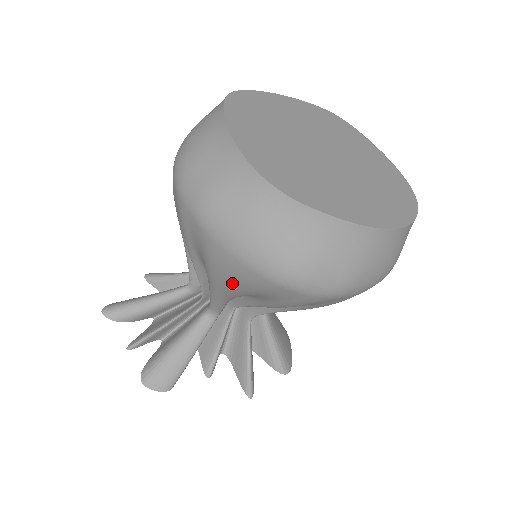
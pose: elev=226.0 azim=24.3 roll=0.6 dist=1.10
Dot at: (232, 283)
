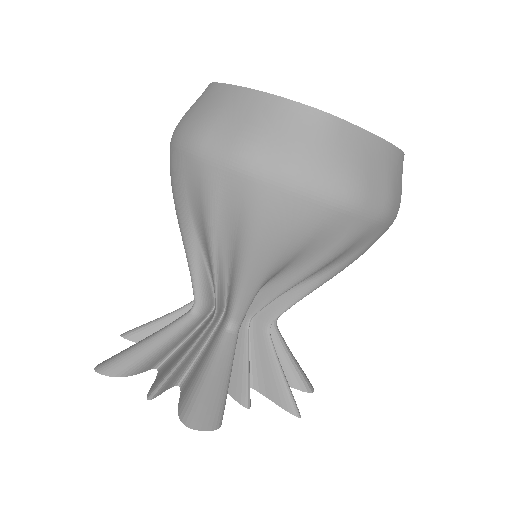
Dot at: (281, 238)
